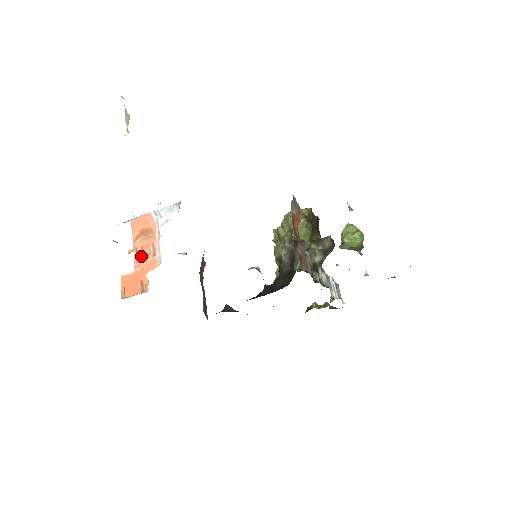
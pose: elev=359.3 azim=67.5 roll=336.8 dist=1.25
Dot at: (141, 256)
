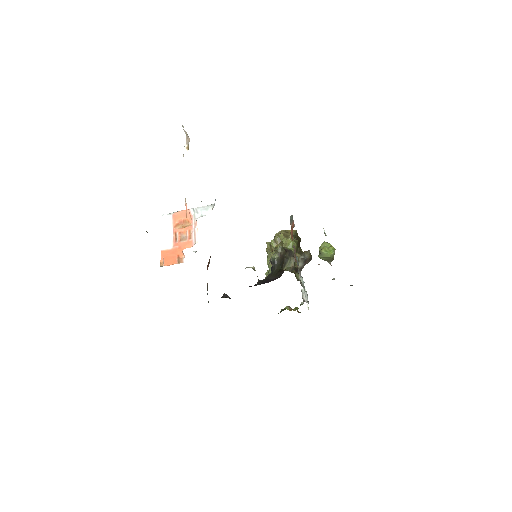
Dot at: (179, 238)
